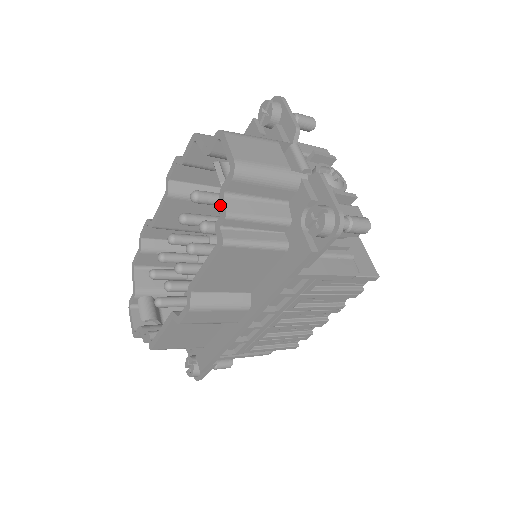
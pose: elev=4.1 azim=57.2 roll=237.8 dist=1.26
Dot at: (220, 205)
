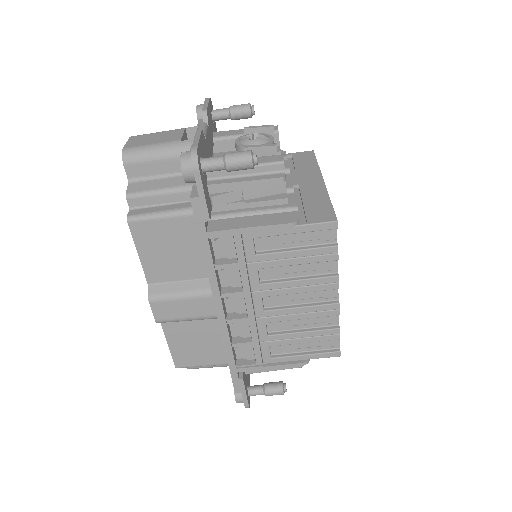
Dot at: occluded
